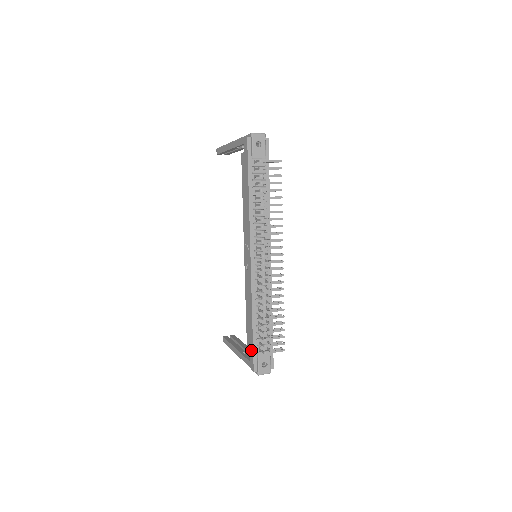
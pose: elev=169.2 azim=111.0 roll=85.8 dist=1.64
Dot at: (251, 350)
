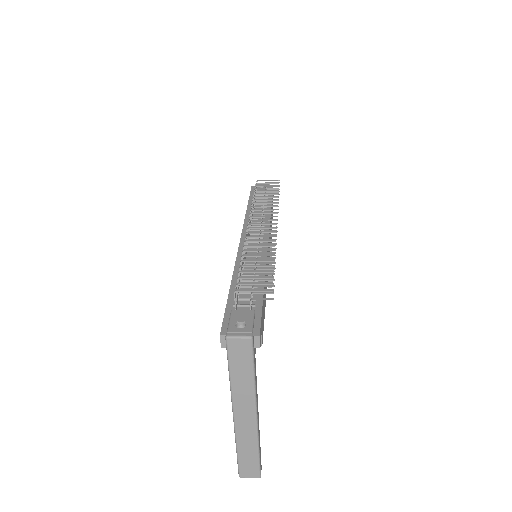
Dot at: occluded
